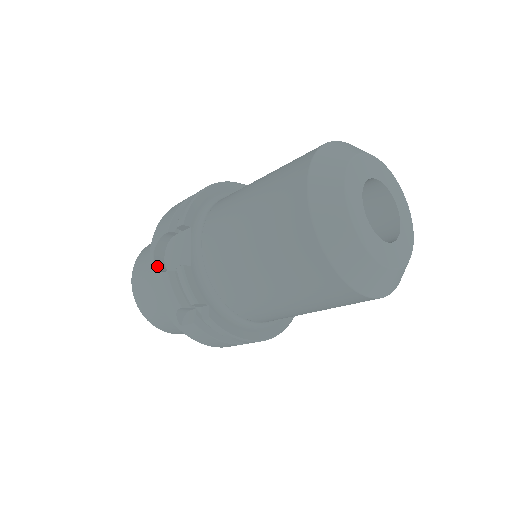
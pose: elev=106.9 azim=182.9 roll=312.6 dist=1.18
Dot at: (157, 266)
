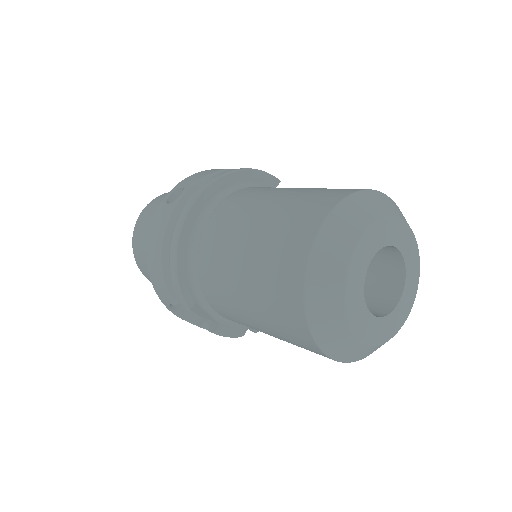
Dot at: (184, 317)
